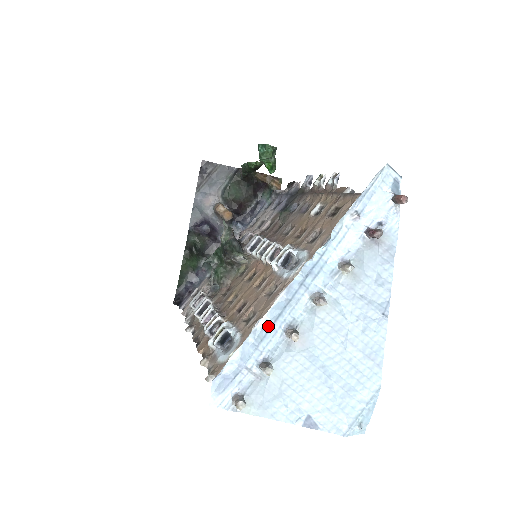
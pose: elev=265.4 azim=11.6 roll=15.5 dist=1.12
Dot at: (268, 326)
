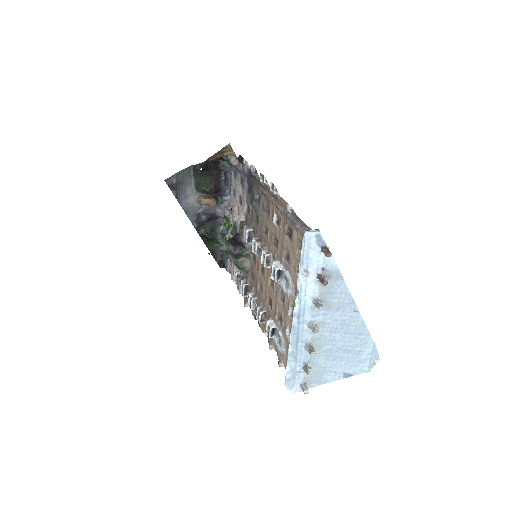
Dot at: (295, 350)
